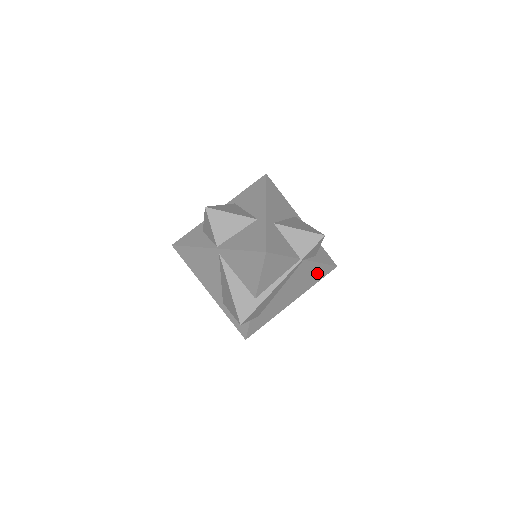
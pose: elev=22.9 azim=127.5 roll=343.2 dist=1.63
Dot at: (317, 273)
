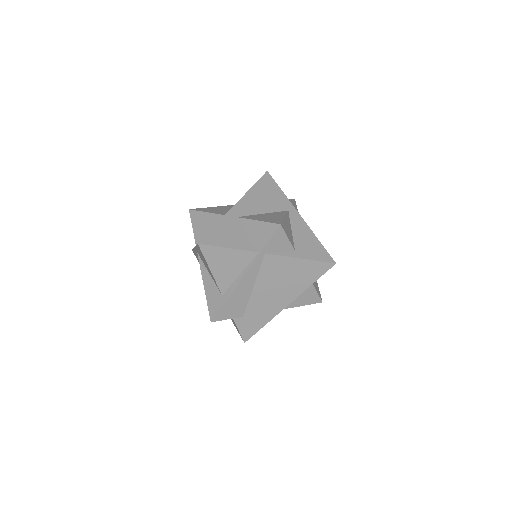
Dot at: (304, 271)
